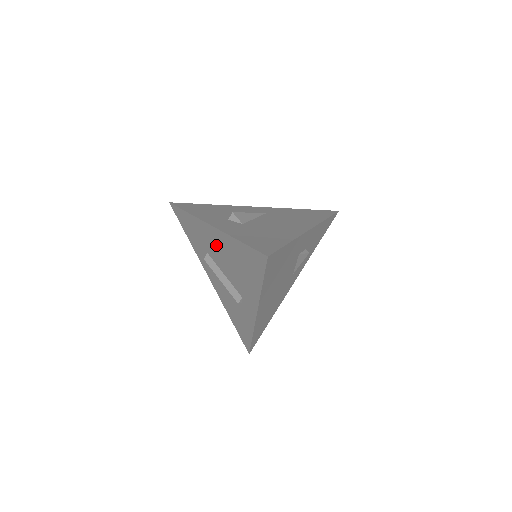
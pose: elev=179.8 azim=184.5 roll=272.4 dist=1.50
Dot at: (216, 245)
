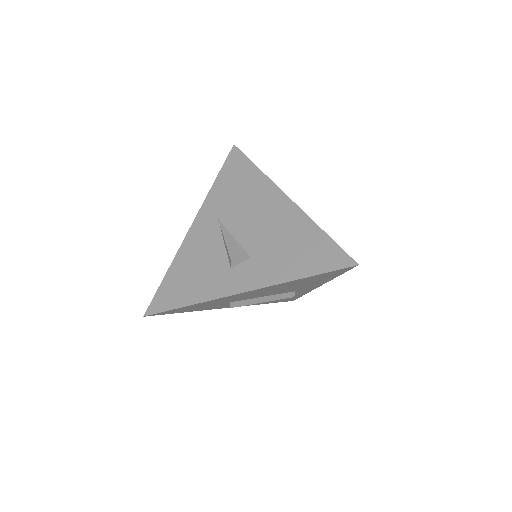
Dot at: (253, 294)
